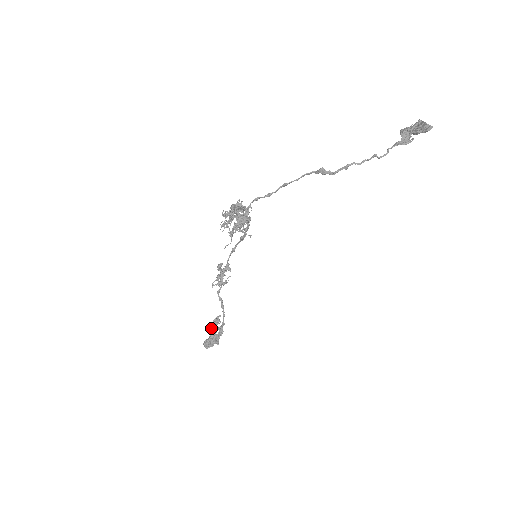
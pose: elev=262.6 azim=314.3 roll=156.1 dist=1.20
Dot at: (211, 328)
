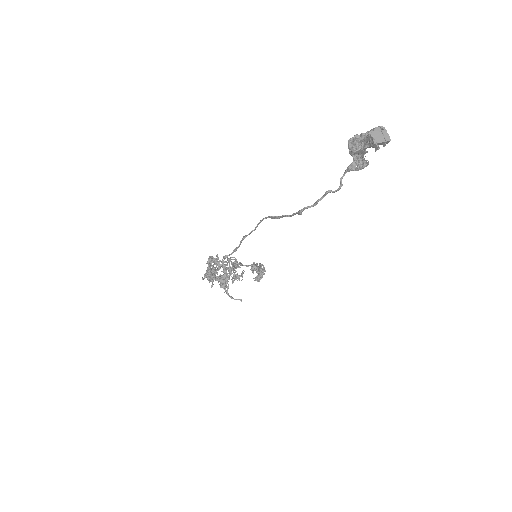
Dot at: (253, 271)
